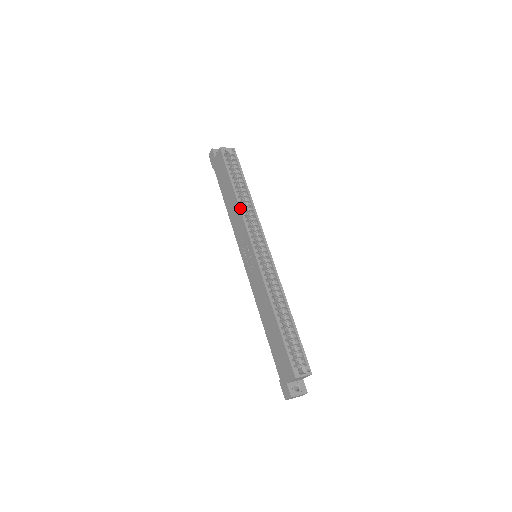
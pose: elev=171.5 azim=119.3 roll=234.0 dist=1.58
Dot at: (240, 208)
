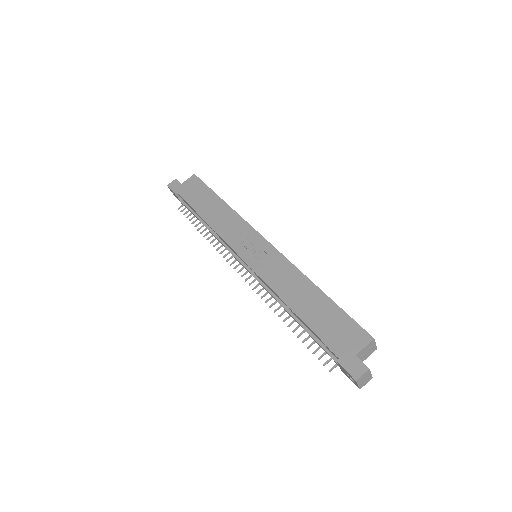
Dot at: (235, 211)
